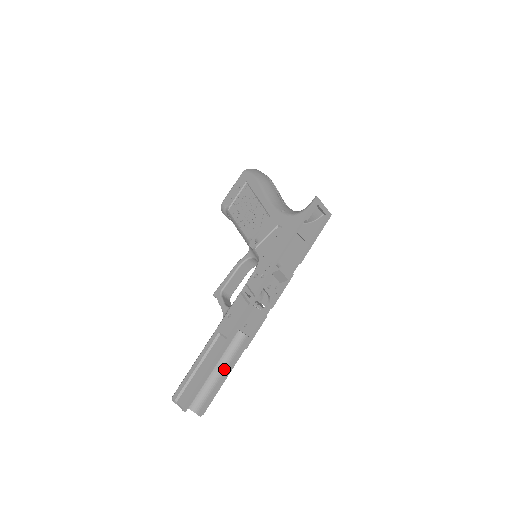
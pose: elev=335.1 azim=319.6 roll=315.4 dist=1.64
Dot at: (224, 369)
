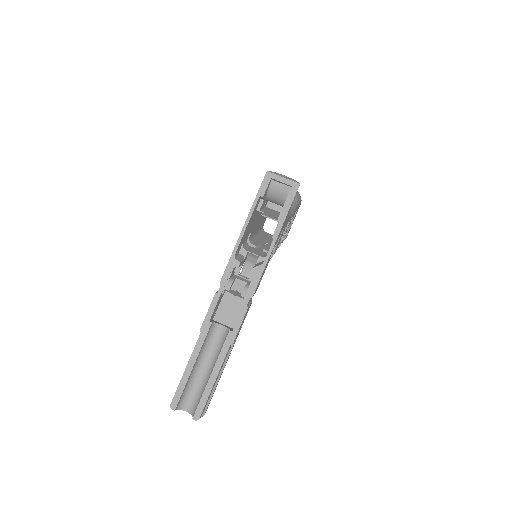
Dot at: (213, 368)
